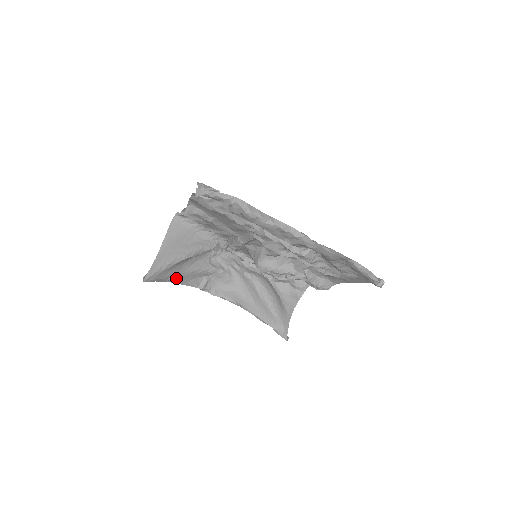
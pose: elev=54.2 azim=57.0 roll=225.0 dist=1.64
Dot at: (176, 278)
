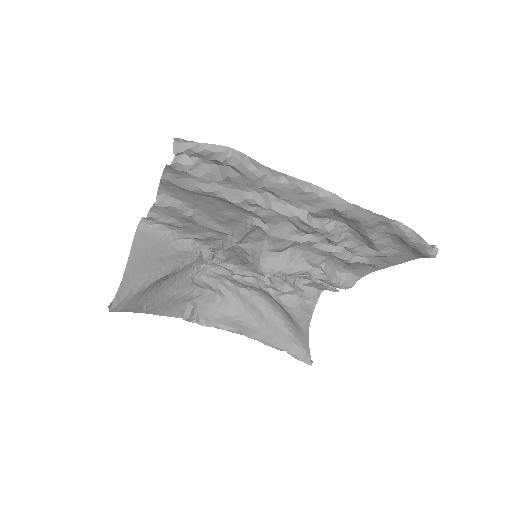
Dot at: (153, 306)
